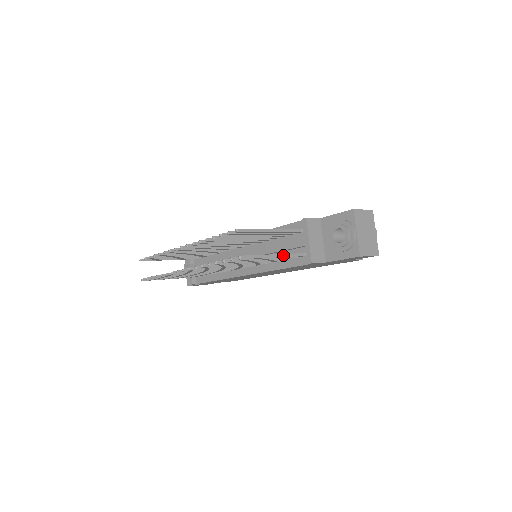
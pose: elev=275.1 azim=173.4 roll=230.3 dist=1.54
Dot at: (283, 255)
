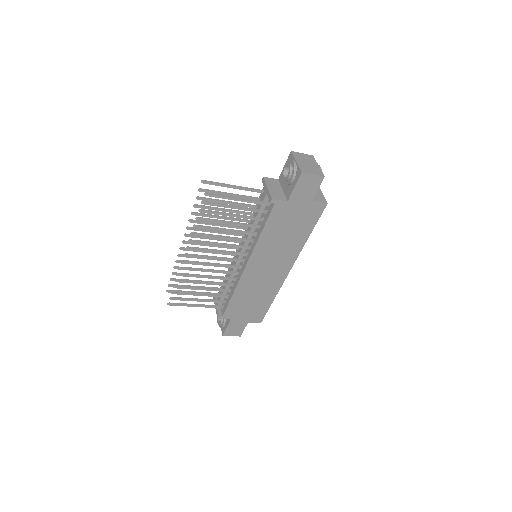
Dot at: (247, 199)
